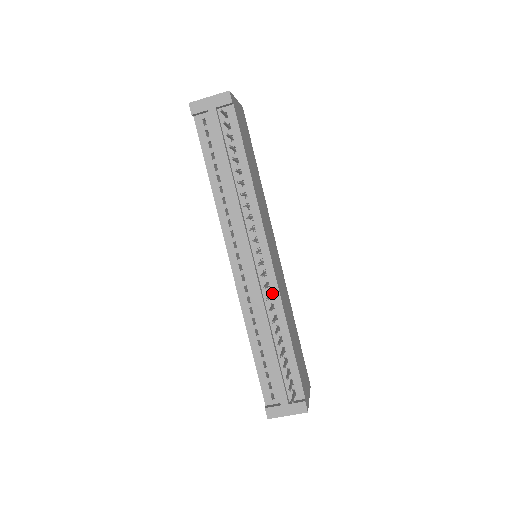
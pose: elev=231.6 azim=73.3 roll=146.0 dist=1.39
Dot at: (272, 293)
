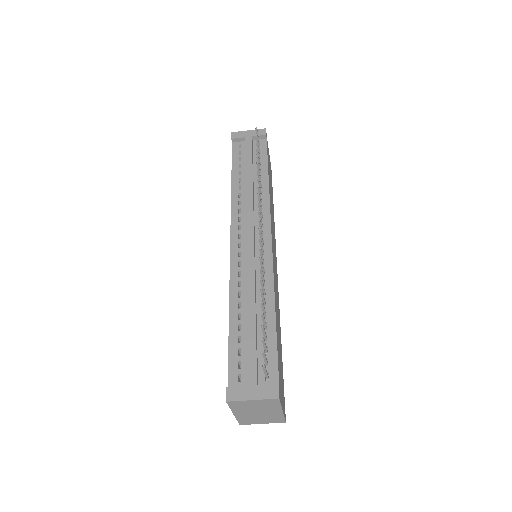
Dot at: (265, 270)
